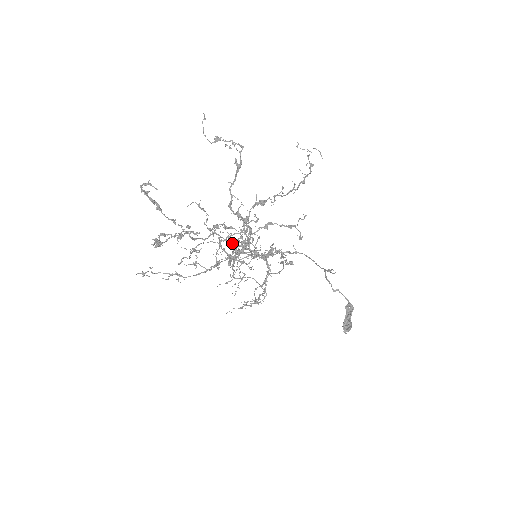
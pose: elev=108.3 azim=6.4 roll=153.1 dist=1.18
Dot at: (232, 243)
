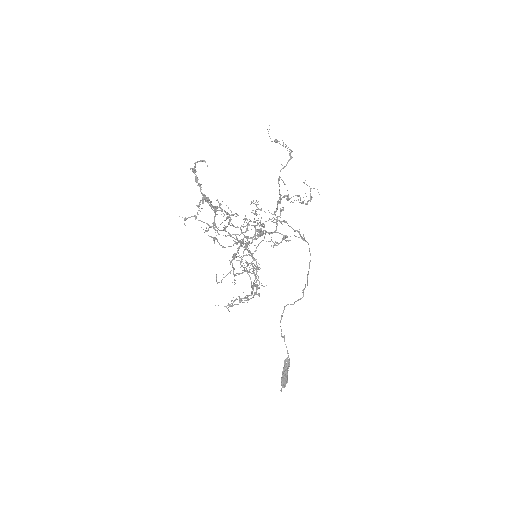
Dot at: (240, 240)
